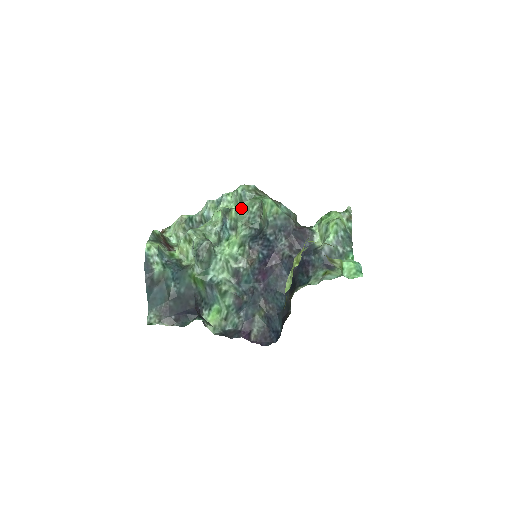
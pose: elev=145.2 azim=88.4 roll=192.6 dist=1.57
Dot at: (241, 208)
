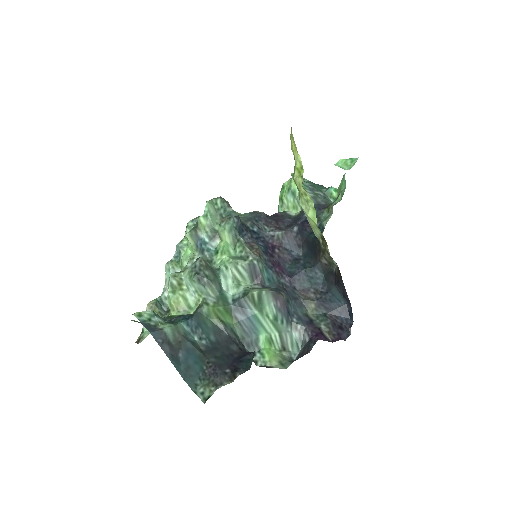
Dot at: (206, 208)
